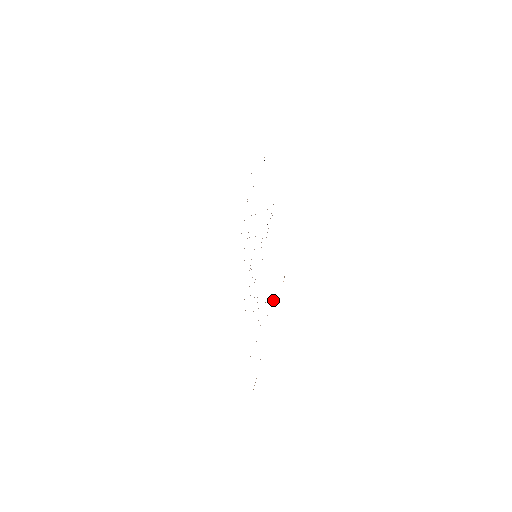
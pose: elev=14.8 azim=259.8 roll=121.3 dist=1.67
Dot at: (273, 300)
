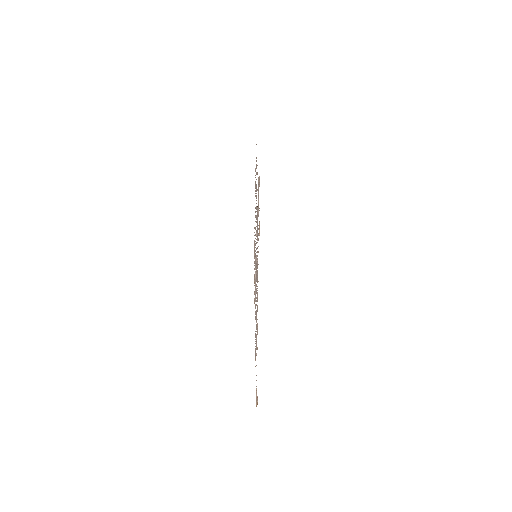
Dot at: occluded
